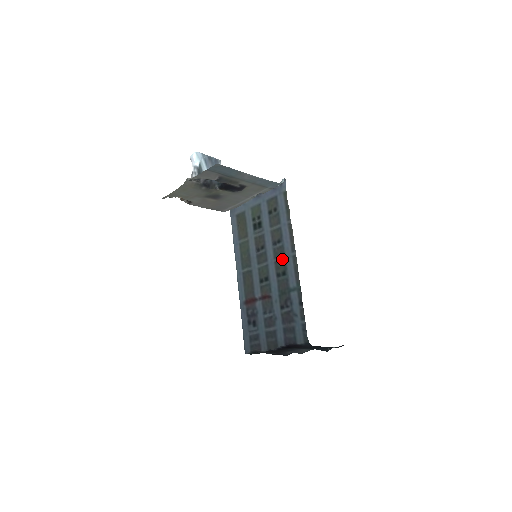
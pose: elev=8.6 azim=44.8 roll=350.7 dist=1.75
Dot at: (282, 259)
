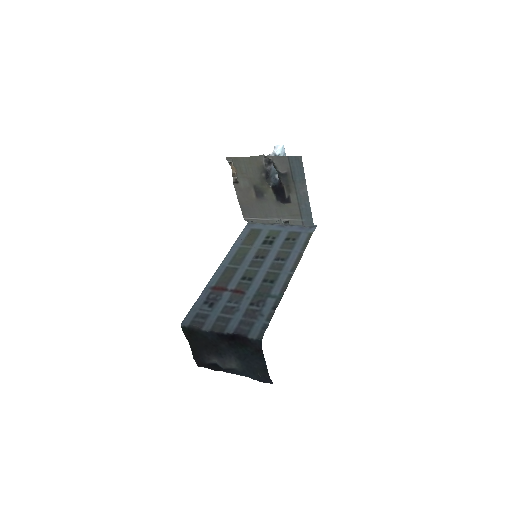
Dot at: (277, 272)
